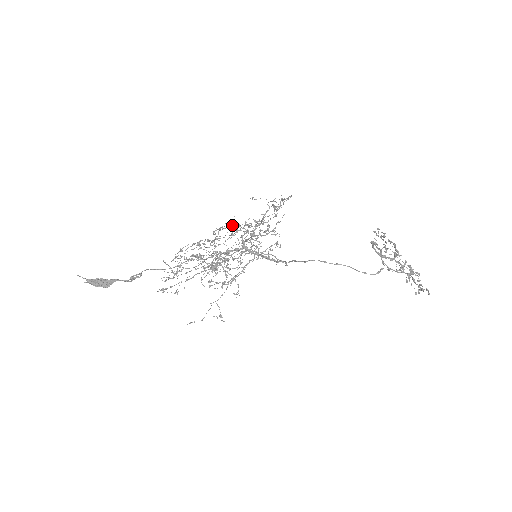
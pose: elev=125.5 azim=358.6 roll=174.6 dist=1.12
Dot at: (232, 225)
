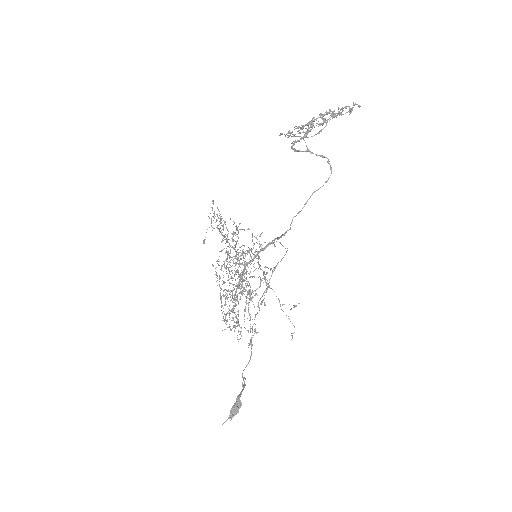
Dot at: occluded
